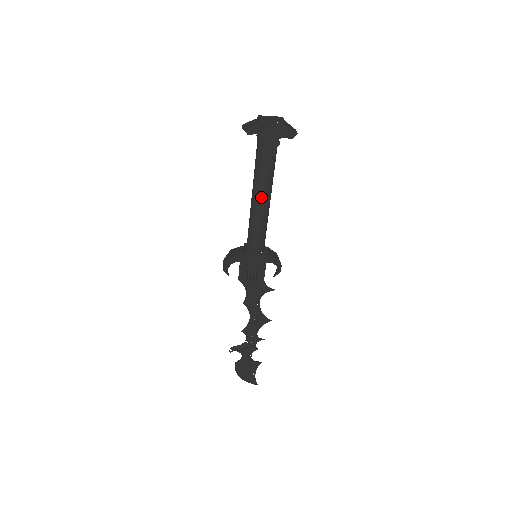
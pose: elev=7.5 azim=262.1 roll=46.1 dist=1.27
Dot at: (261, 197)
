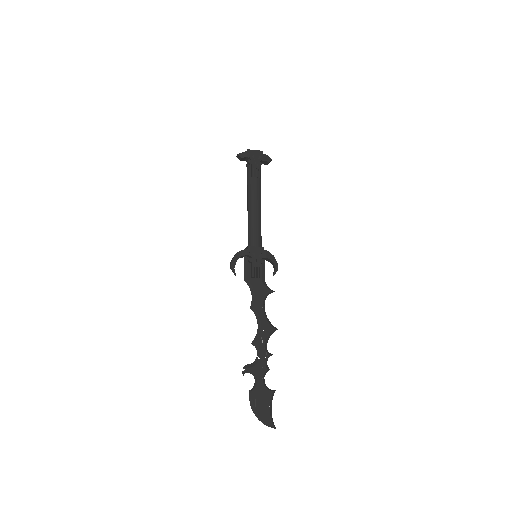
Dot at: (255, 201)
